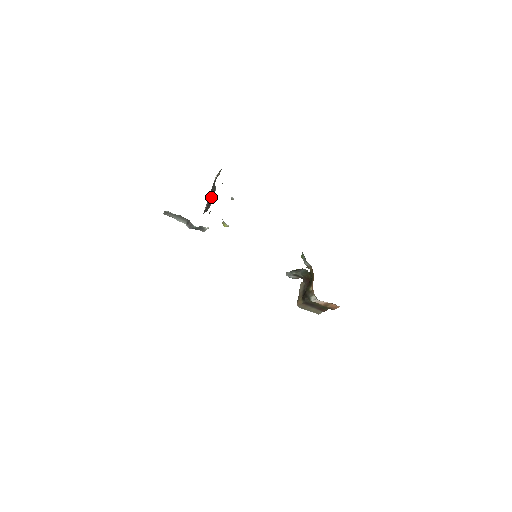
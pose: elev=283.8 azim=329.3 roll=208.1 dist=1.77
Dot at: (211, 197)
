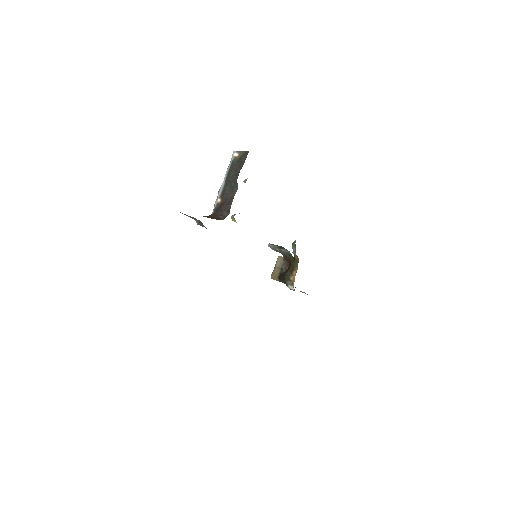
Dot at: (230, 196)
